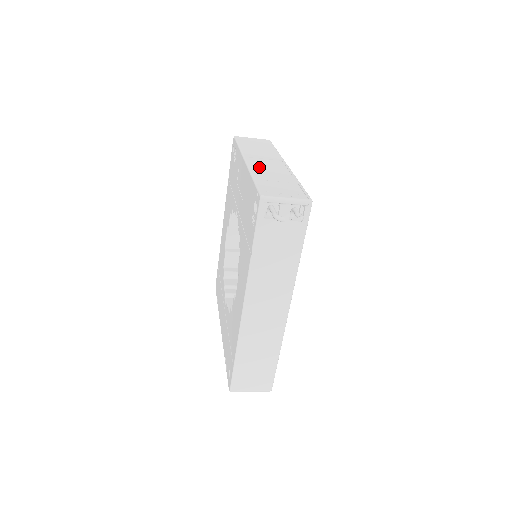
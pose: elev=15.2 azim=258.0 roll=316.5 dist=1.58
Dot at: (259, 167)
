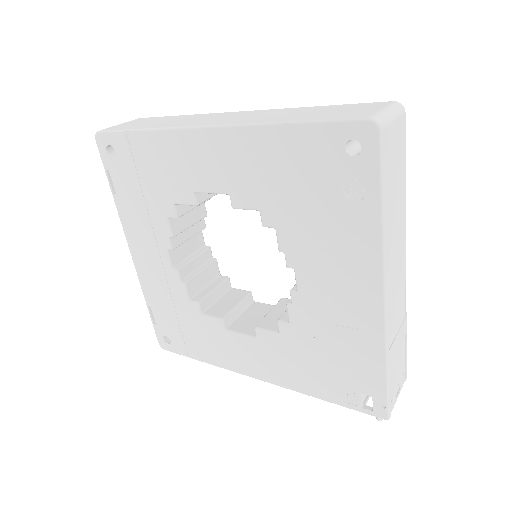
Dot at: (392, 316)
